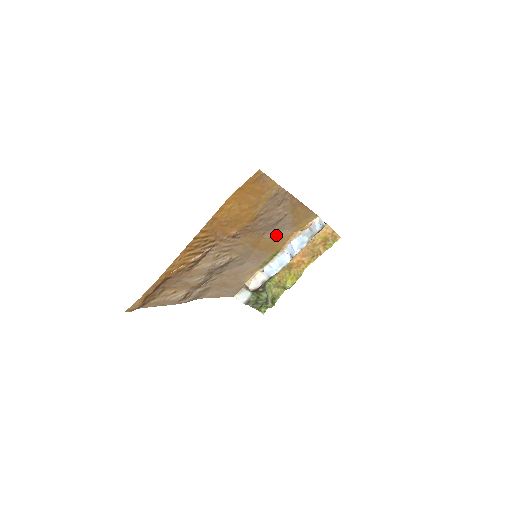
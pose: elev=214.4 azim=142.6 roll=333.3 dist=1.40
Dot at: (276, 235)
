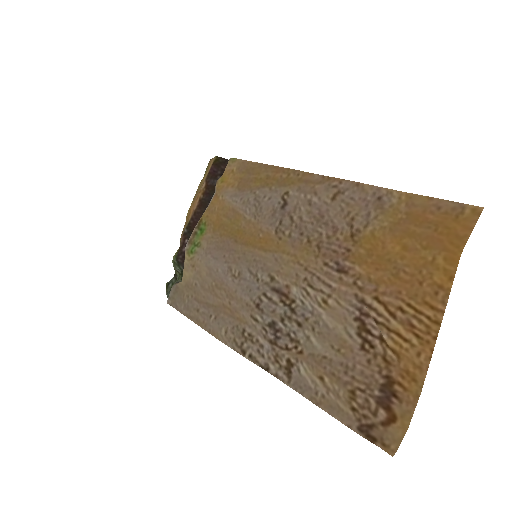
Dot at: (244, 215)
